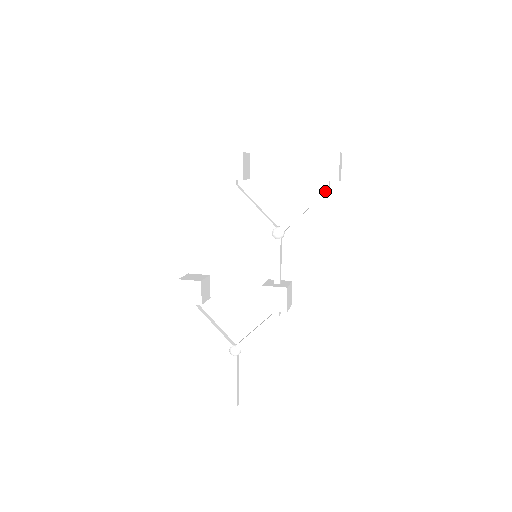
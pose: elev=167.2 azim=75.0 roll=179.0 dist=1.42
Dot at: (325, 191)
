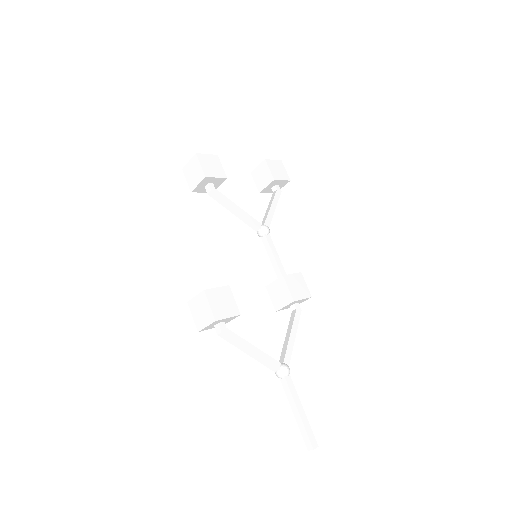
Dot at: (280, 193)
